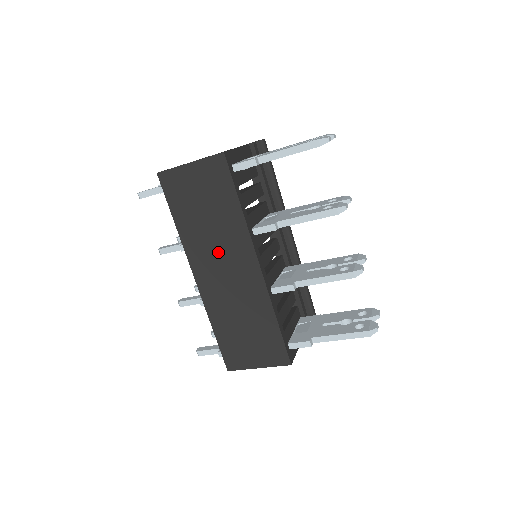
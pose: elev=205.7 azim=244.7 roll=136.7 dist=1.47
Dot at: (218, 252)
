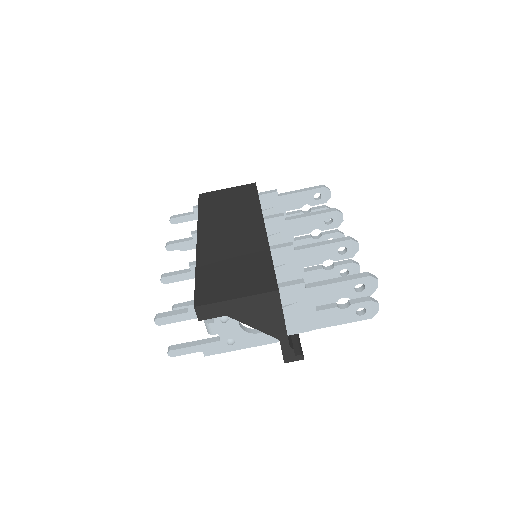
Dot at: (229, 223)
